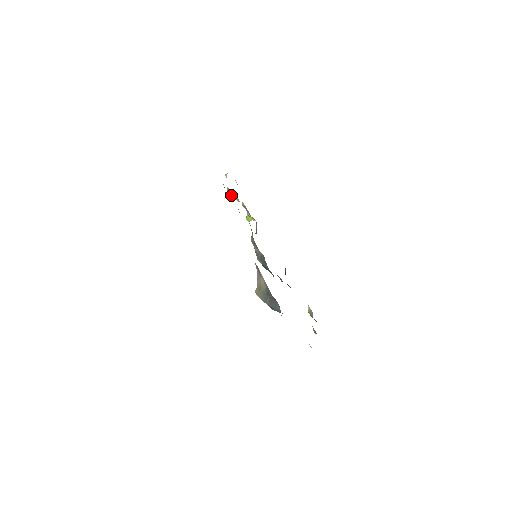
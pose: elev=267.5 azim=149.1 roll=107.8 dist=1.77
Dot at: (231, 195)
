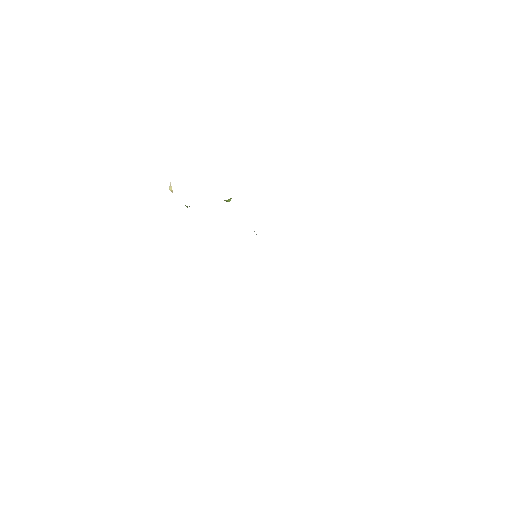
Dot at: occluded
